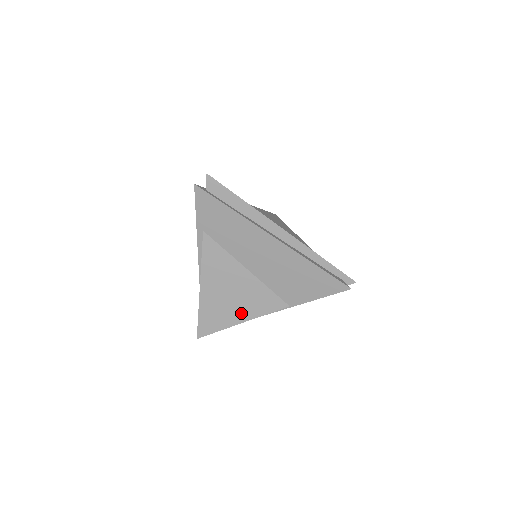
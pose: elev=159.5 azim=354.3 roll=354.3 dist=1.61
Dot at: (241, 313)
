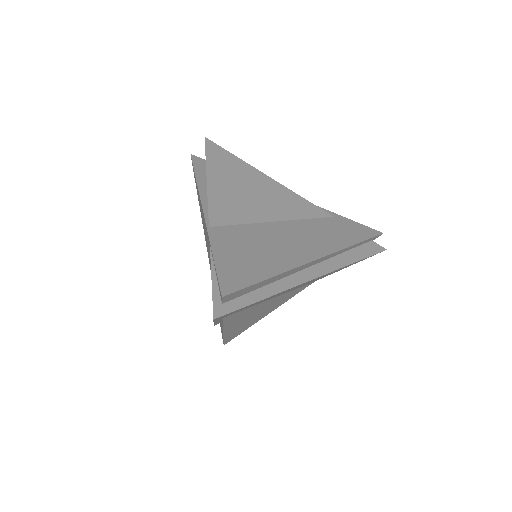
Dot at: (267, 313)
